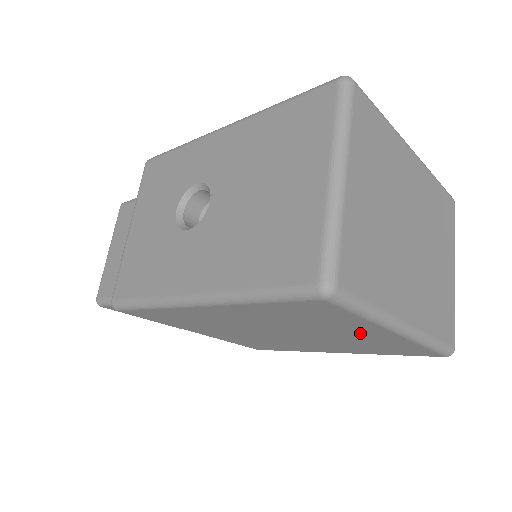
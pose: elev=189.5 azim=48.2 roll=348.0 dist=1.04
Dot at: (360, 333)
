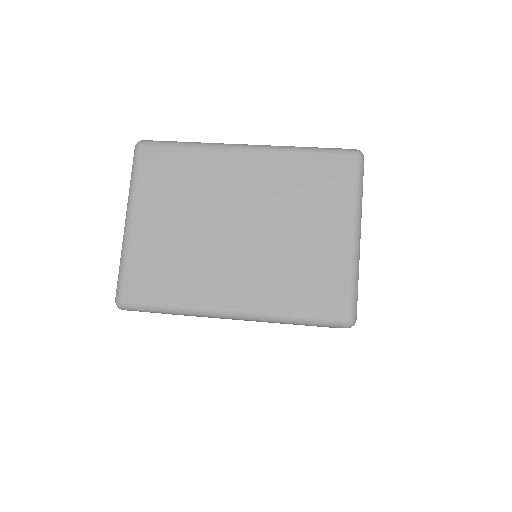
Dot at: occluded
